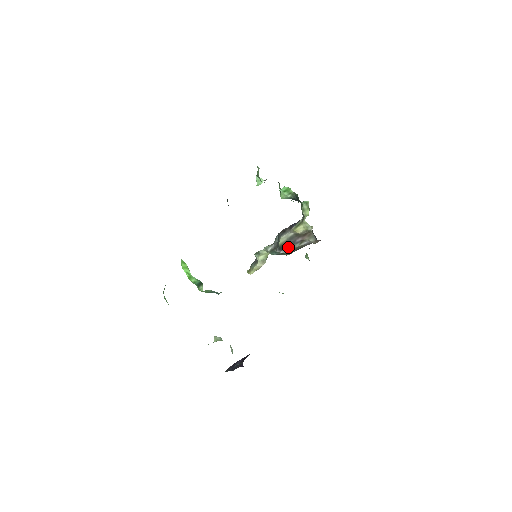
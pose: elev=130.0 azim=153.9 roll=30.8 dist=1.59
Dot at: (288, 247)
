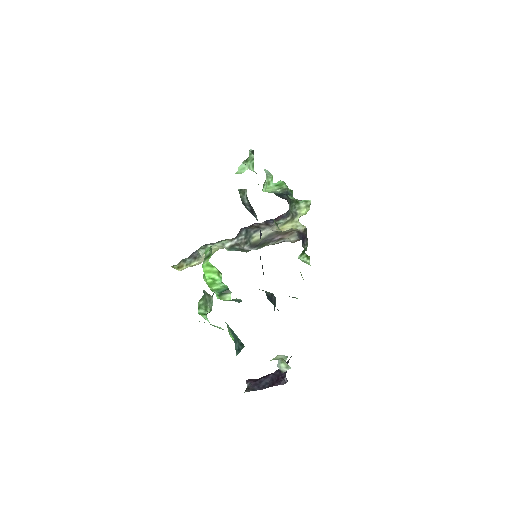
Dot at: (262, 245)
